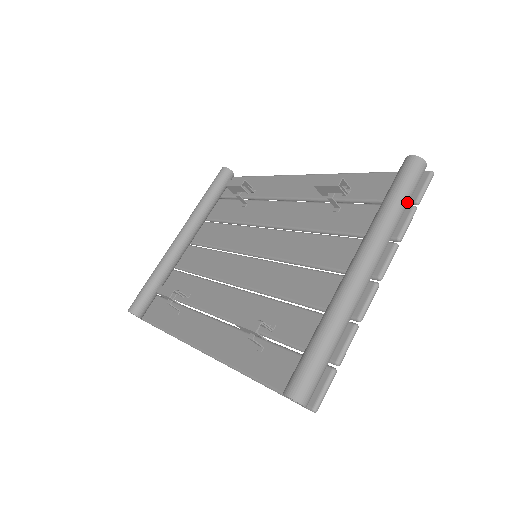
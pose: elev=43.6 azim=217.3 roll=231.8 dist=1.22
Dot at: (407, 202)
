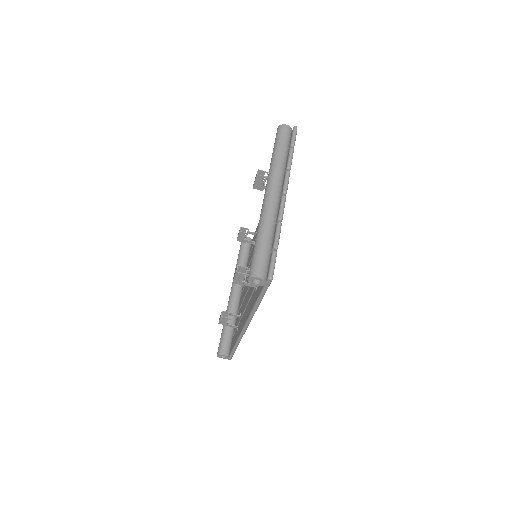
Dot at: (283, 149)
